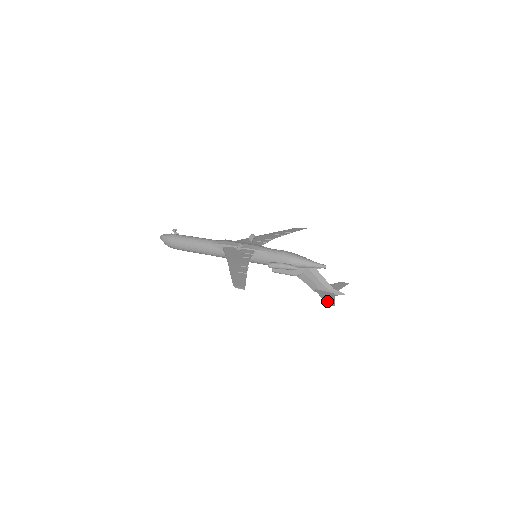
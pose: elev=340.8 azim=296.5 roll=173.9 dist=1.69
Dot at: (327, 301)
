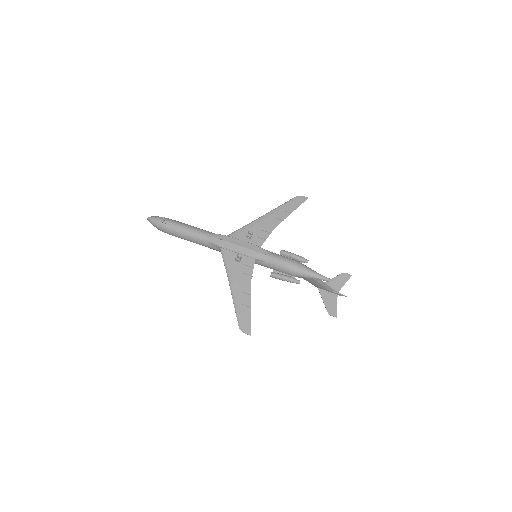
Dot at: (329, 310)
